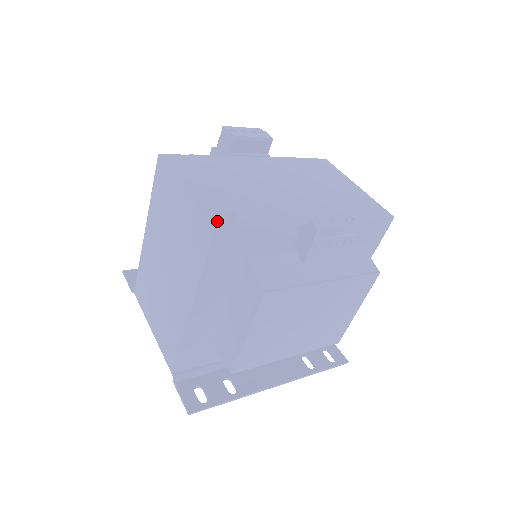
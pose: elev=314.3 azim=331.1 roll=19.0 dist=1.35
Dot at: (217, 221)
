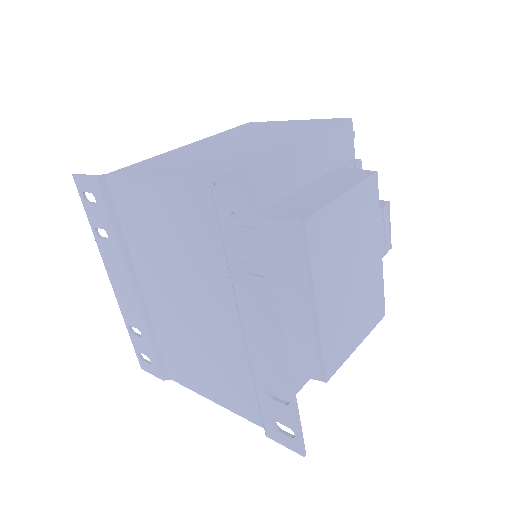
Dot at: occluded
